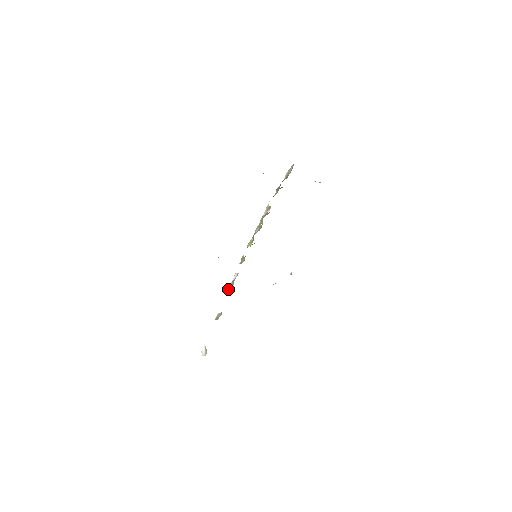
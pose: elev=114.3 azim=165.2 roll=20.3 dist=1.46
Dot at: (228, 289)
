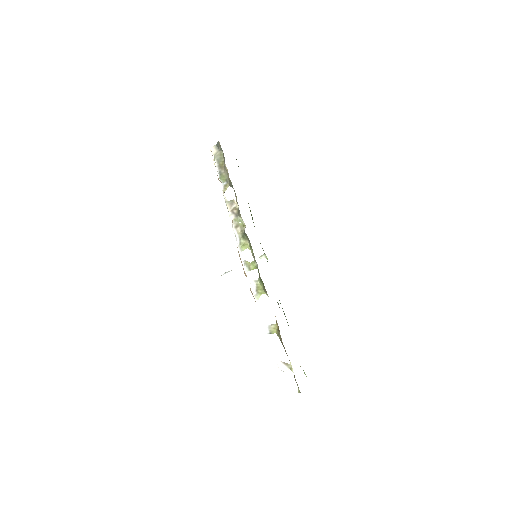
Dot at: occluded
